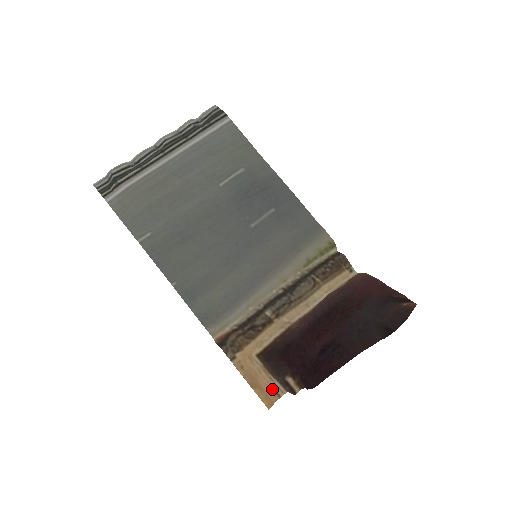
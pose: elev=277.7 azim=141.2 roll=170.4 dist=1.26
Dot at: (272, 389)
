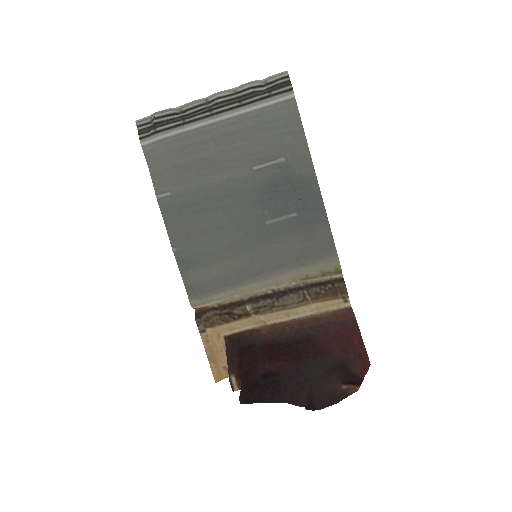
Dot at: (226, 368)
